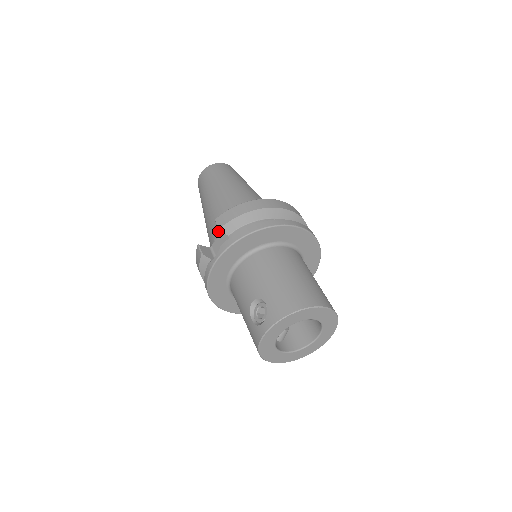
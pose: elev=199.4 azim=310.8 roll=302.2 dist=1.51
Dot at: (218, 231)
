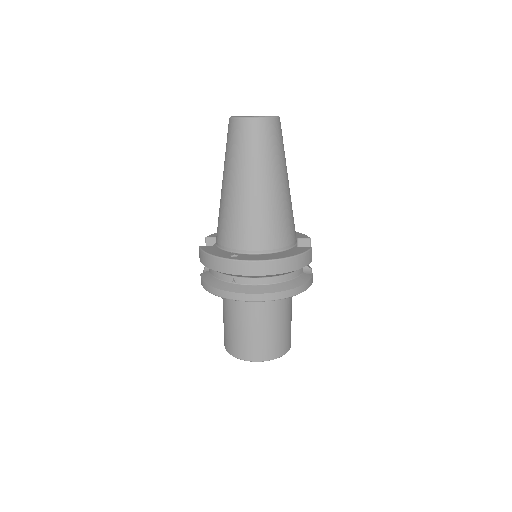
Dot at: occluded
